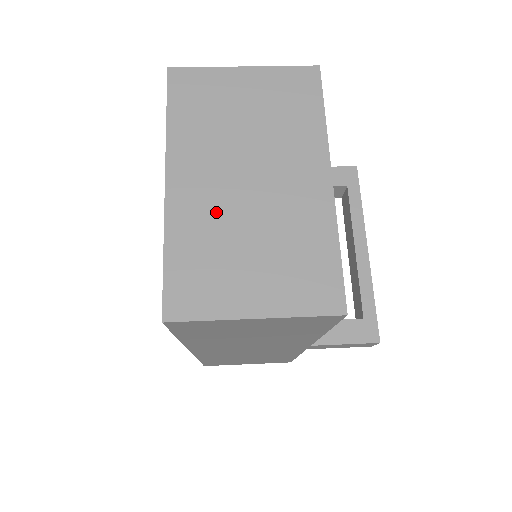
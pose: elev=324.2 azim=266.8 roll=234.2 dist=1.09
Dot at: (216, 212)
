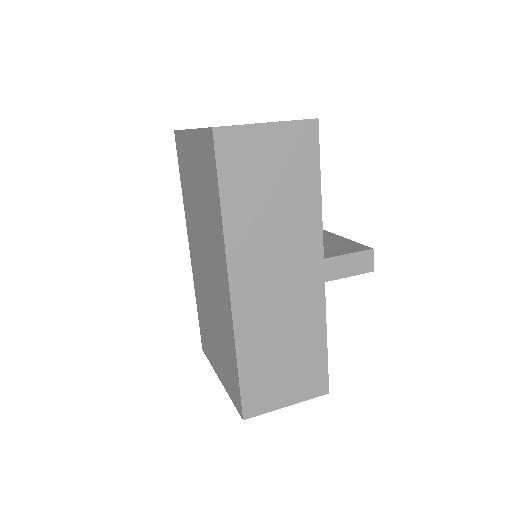
Dot at: occluded
